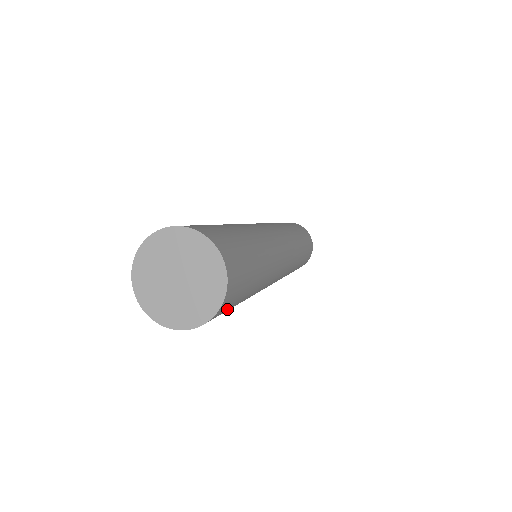
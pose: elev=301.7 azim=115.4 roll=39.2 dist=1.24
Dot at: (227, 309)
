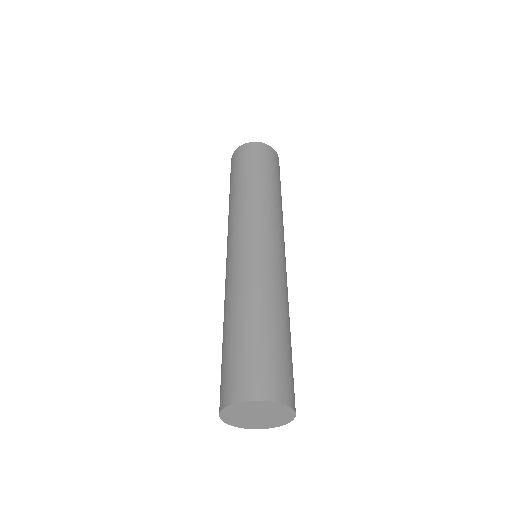
Dot at: occluded
